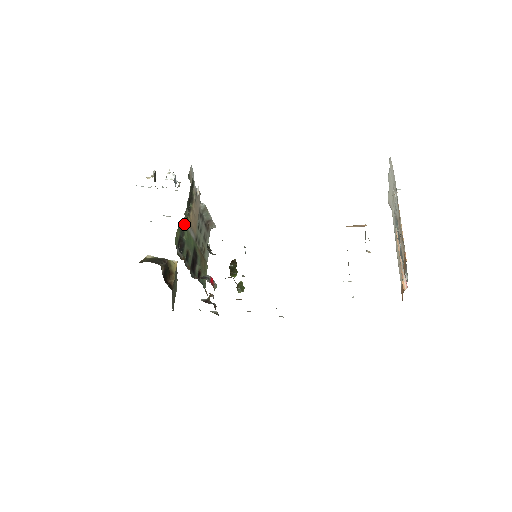
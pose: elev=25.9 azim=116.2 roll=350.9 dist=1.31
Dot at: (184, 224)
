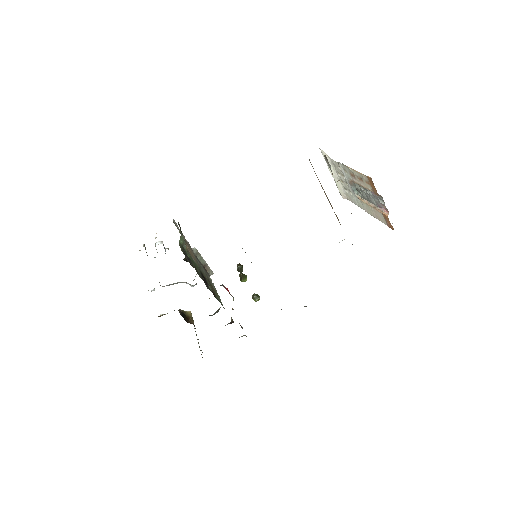
Dot at: (184, 246)
